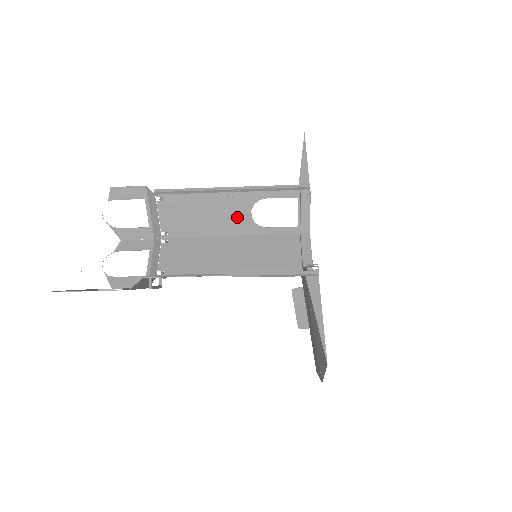
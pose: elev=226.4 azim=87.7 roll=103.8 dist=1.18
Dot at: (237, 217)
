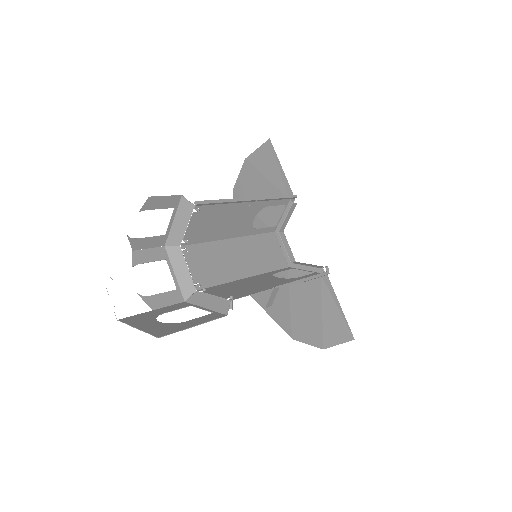
Dot at: (244, 222)
